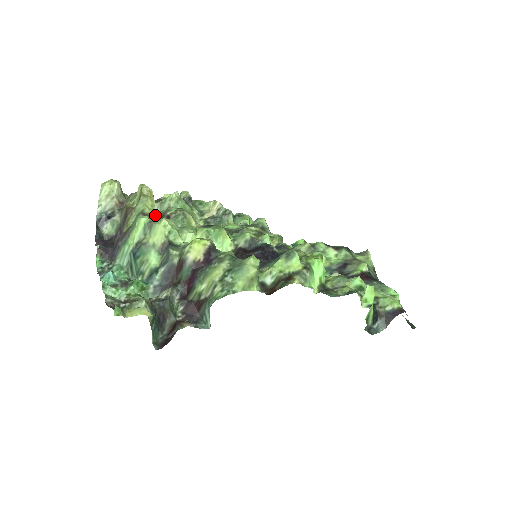
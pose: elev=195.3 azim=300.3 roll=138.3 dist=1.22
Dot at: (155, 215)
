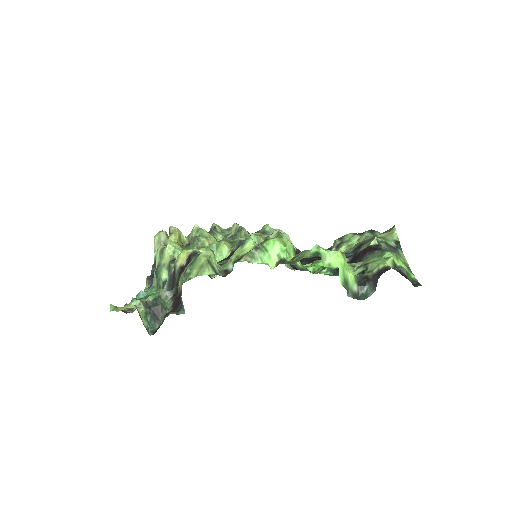
Dot at: occluded
